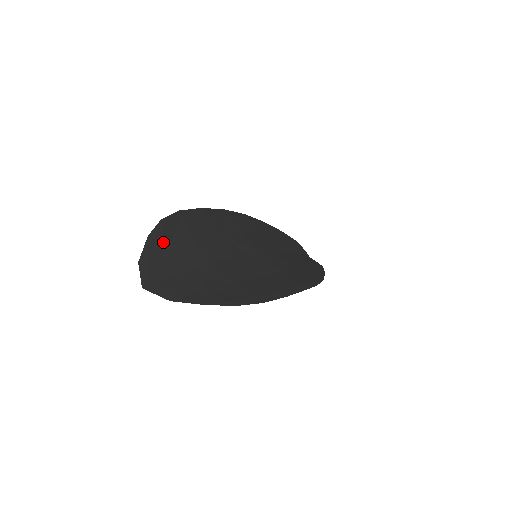
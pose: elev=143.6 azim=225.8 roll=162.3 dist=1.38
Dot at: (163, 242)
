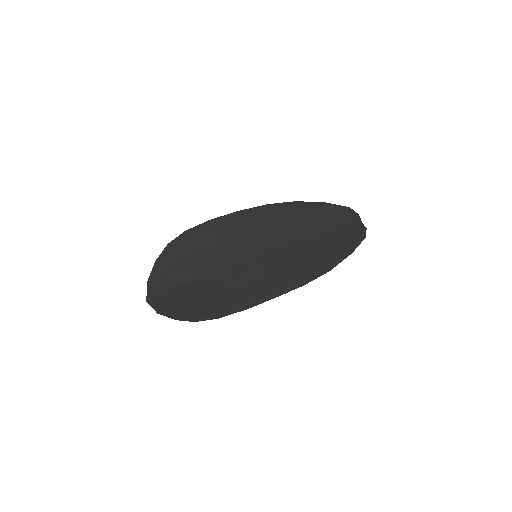
Dot at: (166, 263)
